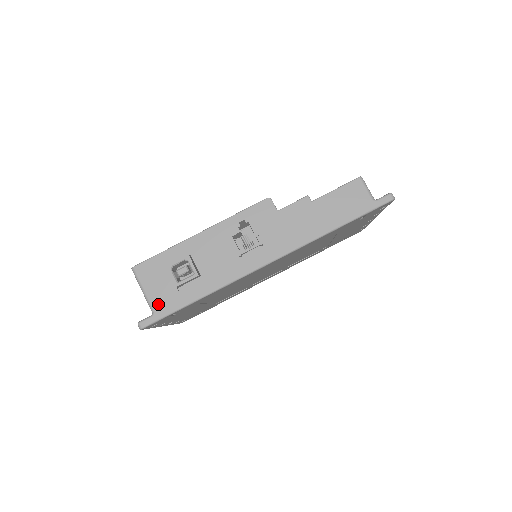
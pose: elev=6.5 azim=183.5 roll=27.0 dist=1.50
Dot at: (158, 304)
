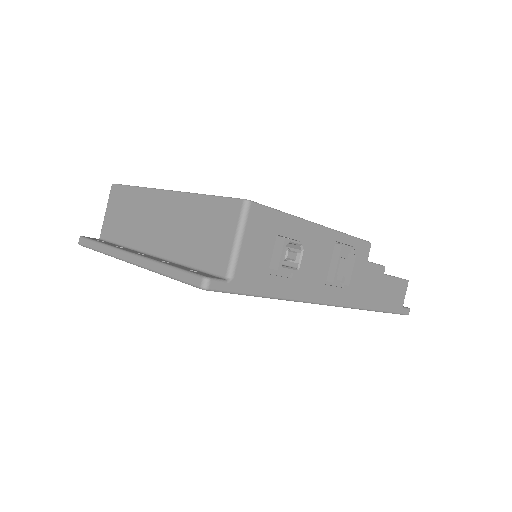
Dot at: (242, 272)
